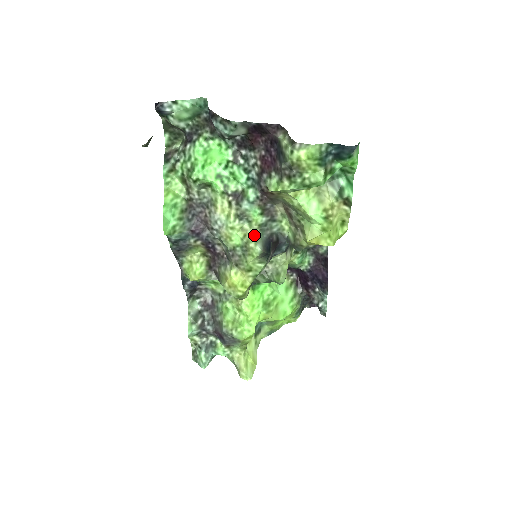
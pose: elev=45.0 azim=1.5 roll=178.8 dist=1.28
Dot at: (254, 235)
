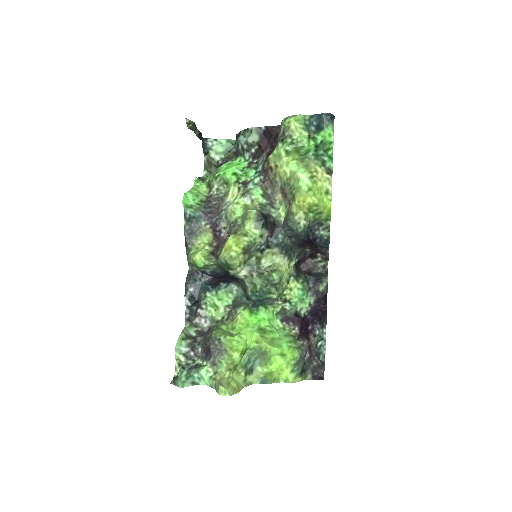
Dot at: (254, 207)
